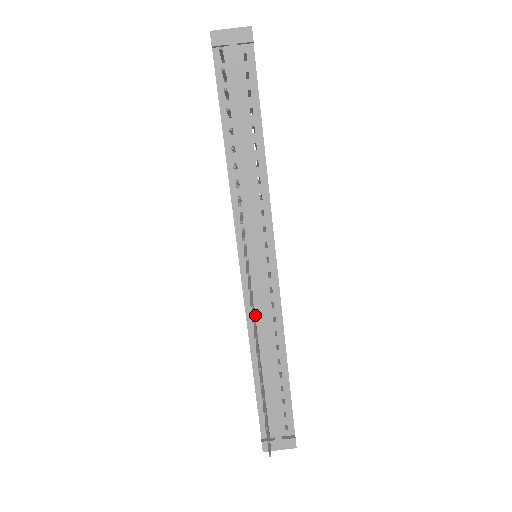
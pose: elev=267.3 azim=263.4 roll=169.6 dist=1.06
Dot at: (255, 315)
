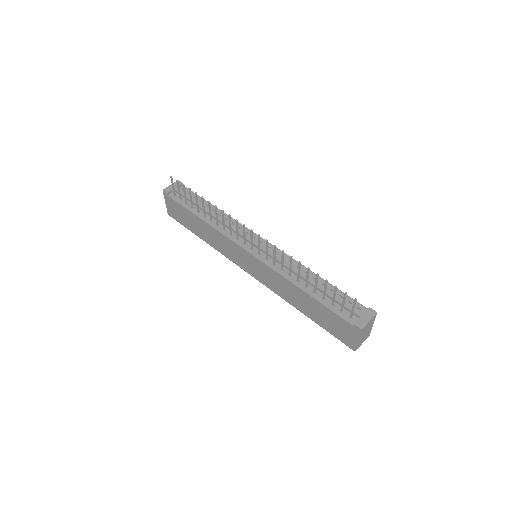
Dot at: (279, 267)
